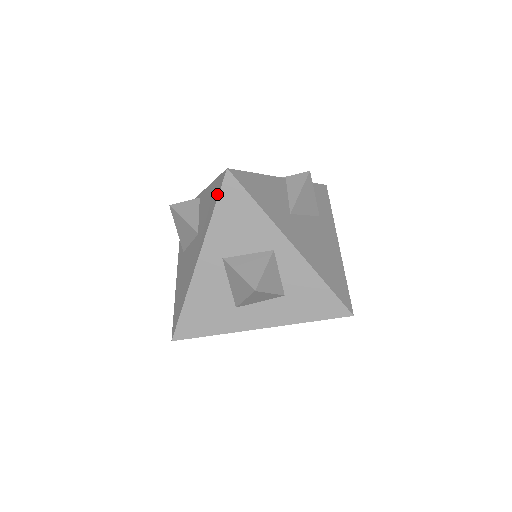
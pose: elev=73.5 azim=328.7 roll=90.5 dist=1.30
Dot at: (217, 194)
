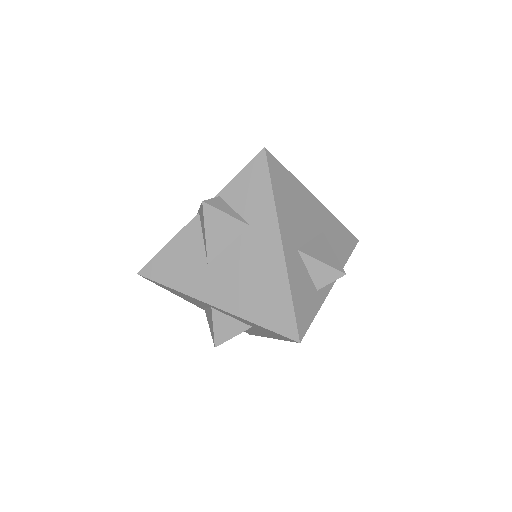
Dot at: occluded
